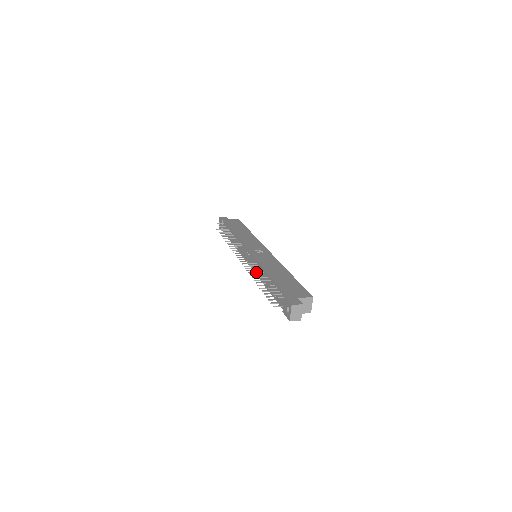
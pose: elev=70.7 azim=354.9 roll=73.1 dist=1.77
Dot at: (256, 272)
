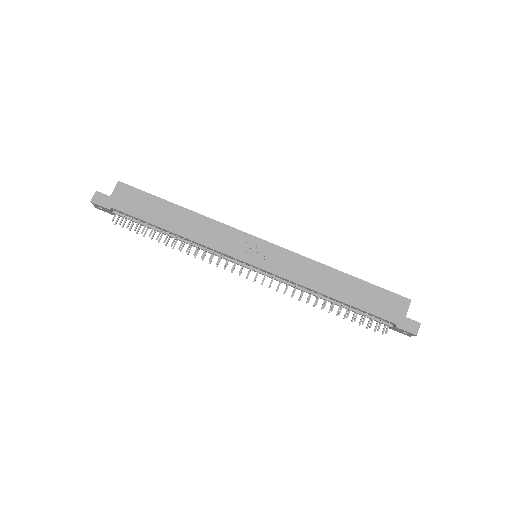
Dot at: occluded
